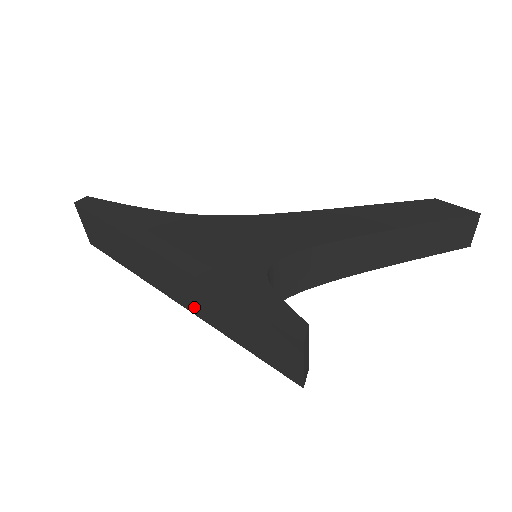
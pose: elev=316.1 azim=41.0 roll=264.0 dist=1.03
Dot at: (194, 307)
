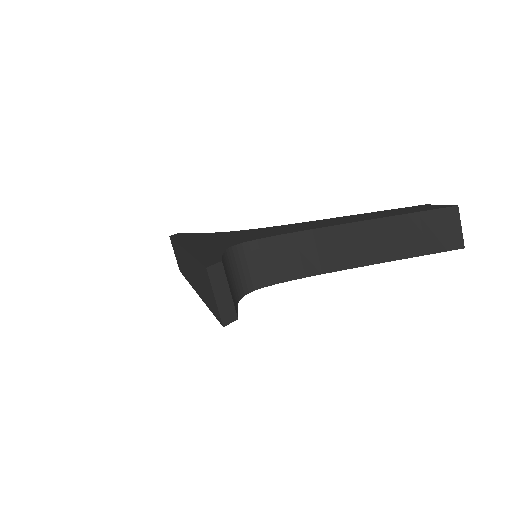
Dot at: (197, 287)
